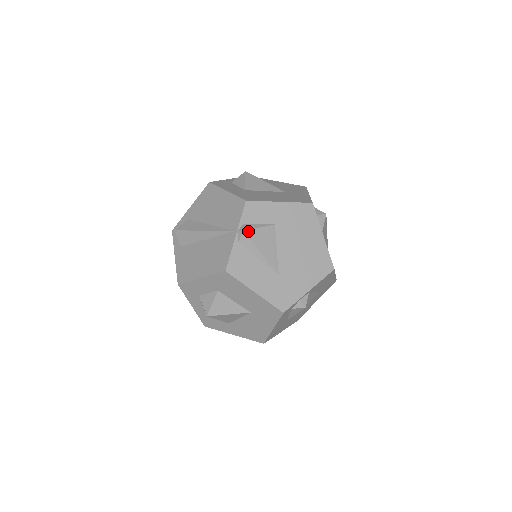
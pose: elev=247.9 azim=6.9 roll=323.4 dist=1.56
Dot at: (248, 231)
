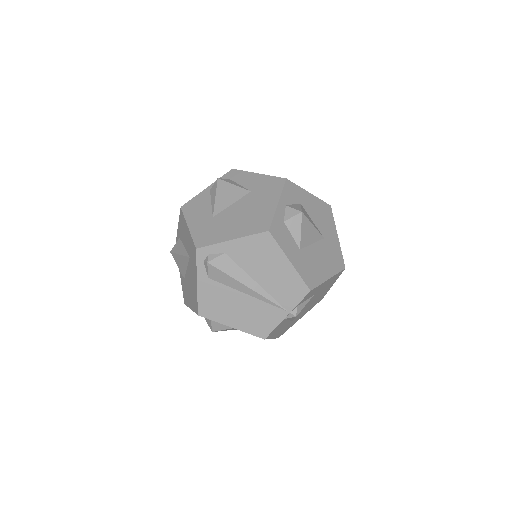
Dot at: occluded
